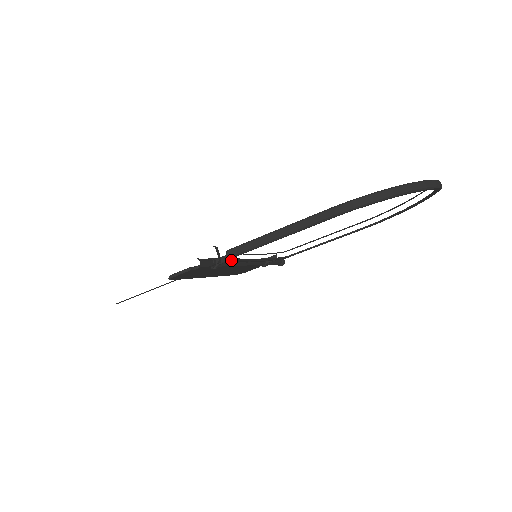
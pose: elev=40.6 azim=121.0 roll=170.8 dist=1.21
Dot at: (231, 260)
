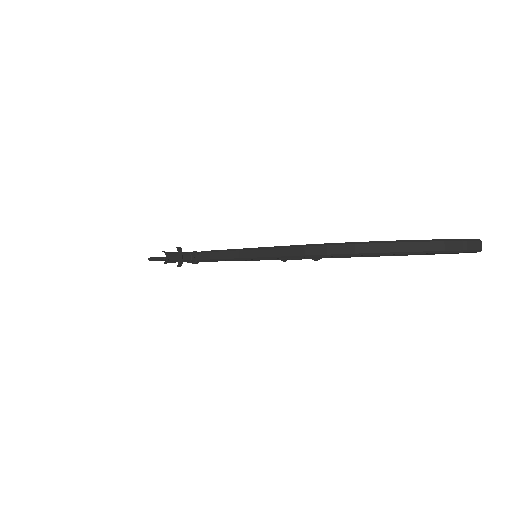
Dot at: occluded
